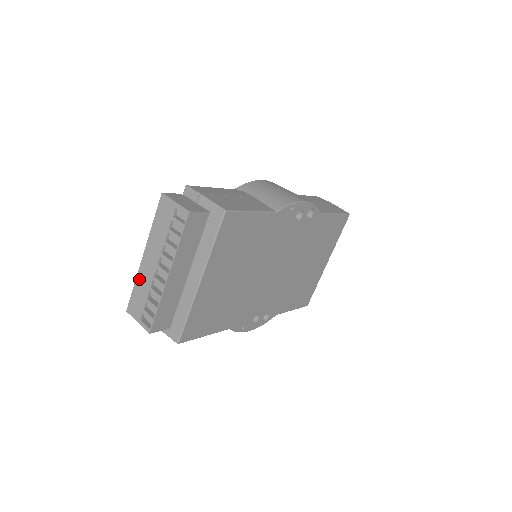
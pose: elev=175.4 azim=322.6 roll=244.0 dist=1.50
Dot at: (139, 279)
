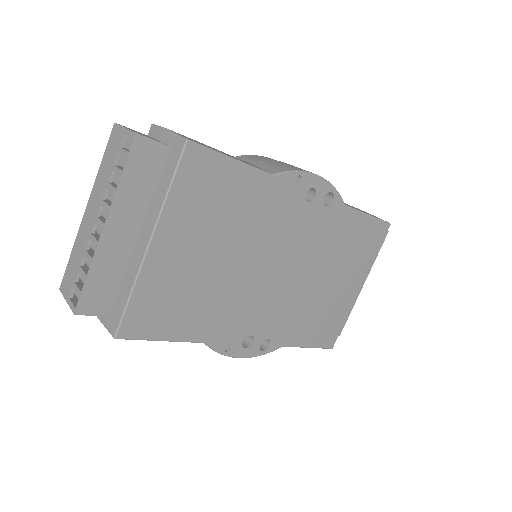
Dot at: (77, 242)
